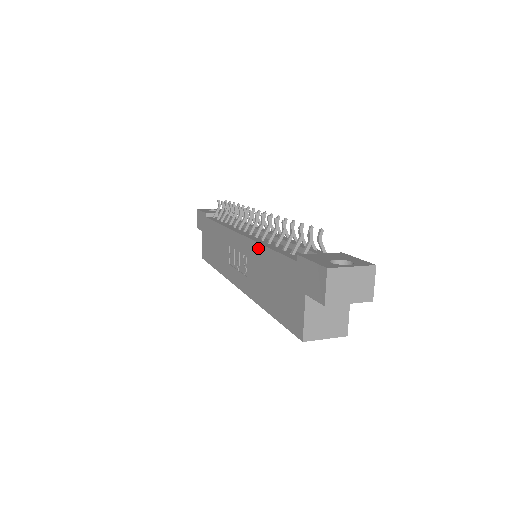
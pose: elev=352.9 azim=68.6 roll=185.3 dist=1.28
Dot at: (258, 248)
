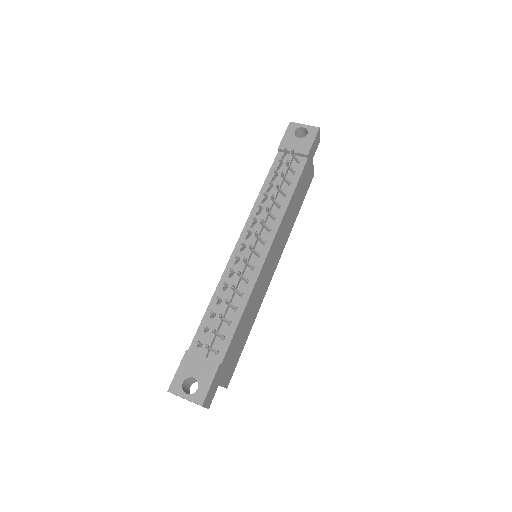
Dot at: (219, 286)
